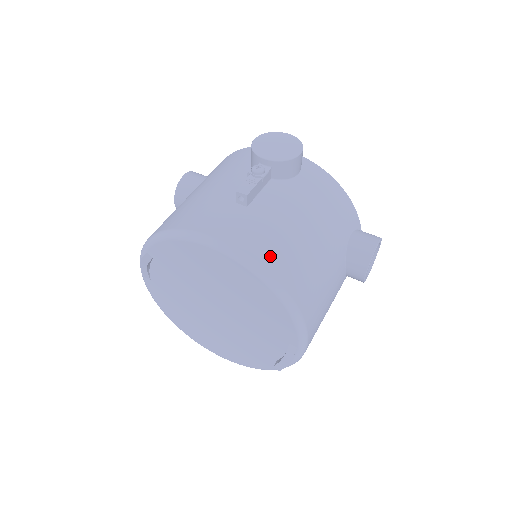
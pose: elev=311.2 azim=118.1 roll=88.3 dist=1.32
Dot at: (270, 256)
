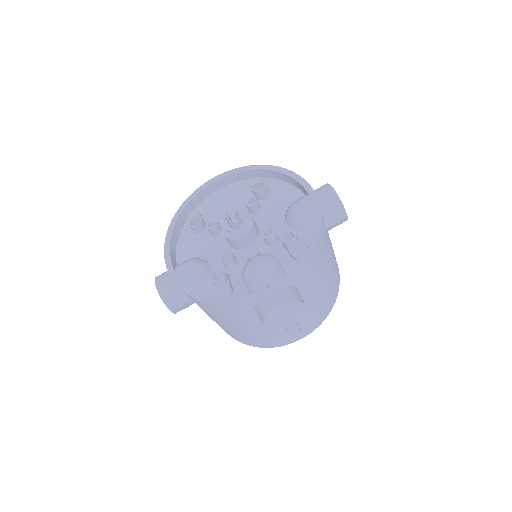
Dot at: (326, 311)
